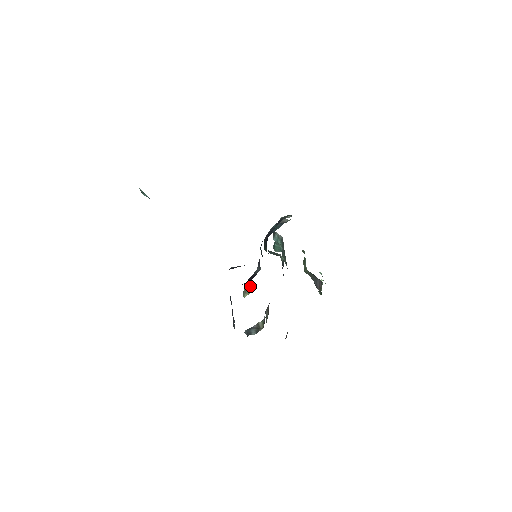
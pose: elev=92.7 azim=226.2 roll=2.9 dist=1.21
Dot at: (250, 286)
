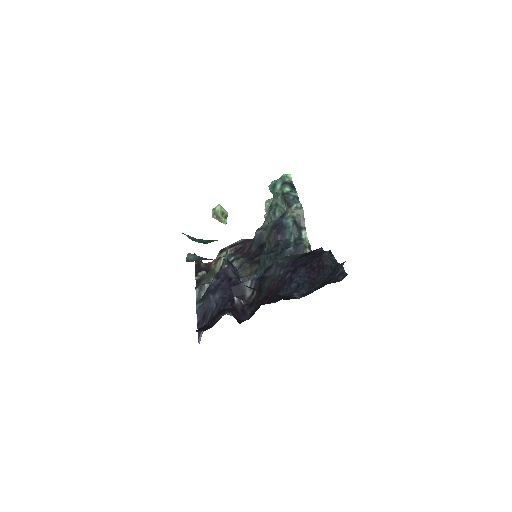
Dot at: (225, 216)
